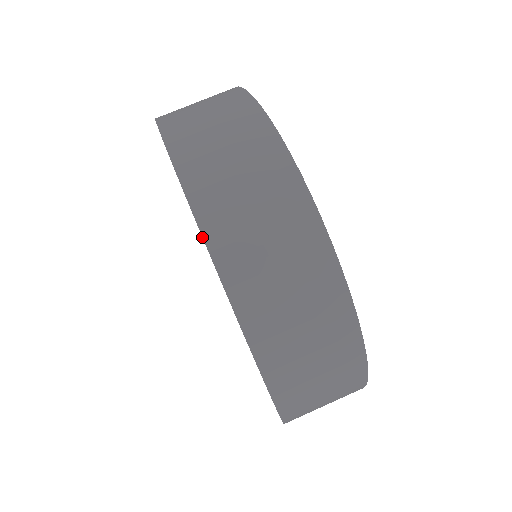
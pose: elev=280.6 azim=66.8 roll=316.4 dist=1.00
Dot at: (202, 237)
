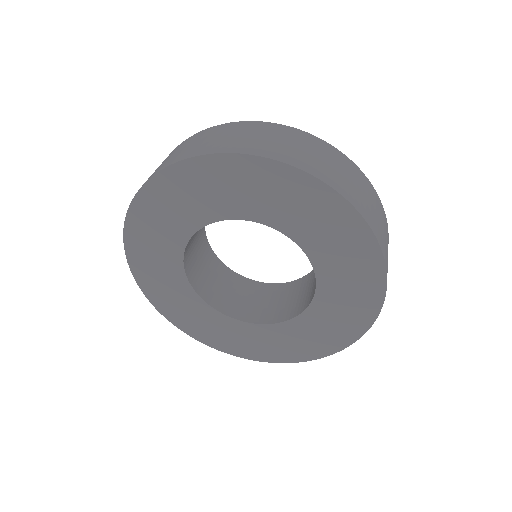
Dot at: (317, 178)
